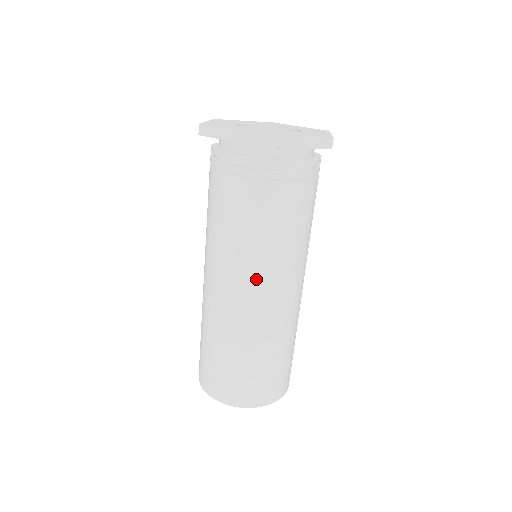
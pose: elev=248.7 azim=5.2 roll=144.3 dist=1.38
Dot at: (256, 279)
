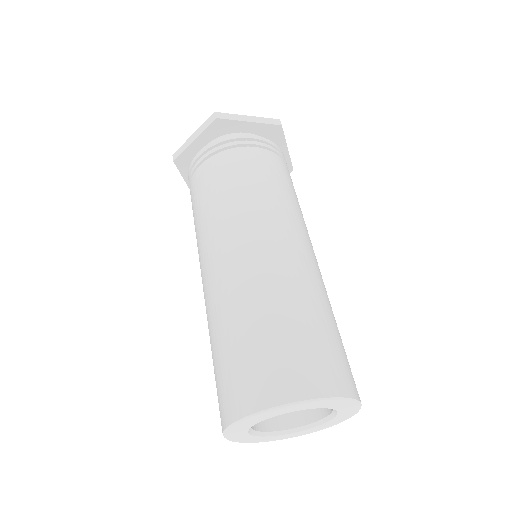
Dot at: (248, 225)
